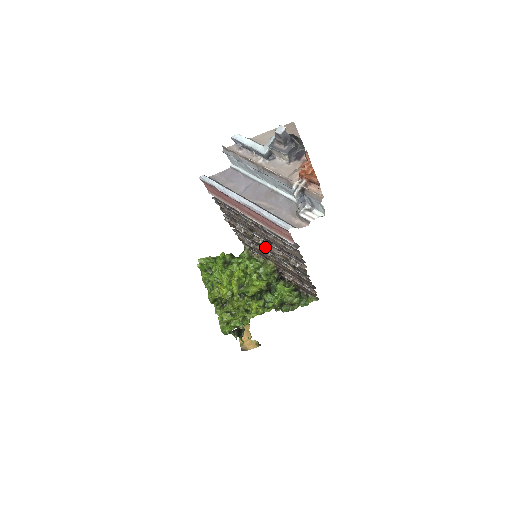
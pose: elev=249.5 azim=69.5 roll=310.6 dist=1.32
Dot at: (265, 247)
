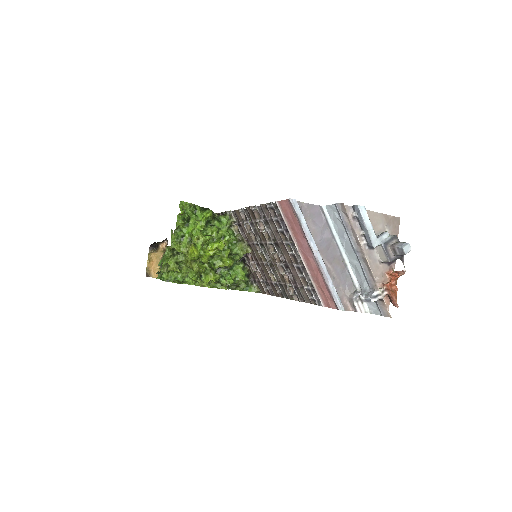
Dot at: (269, 254)
